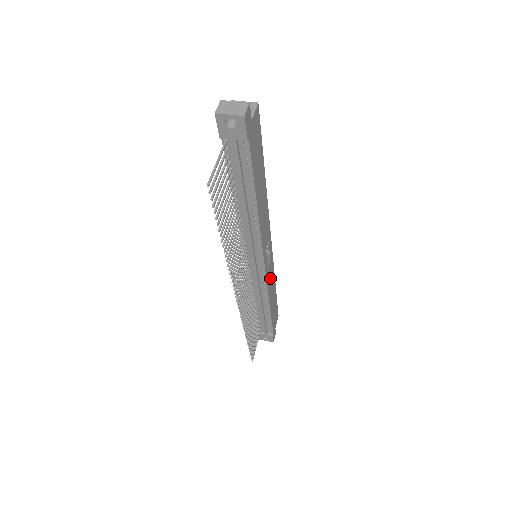
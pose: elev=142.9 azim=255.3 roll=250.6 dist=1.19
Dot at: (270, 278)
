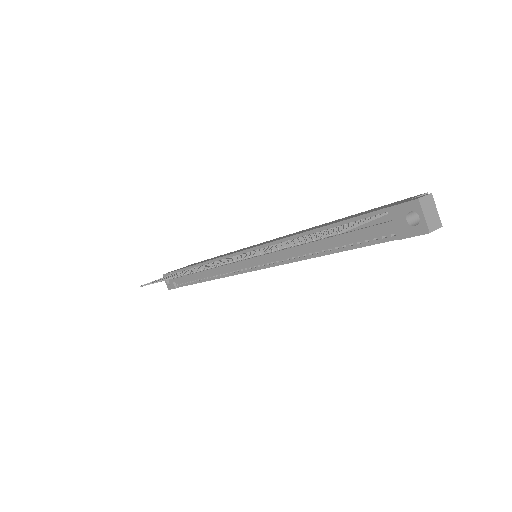
Dot at: occluded
